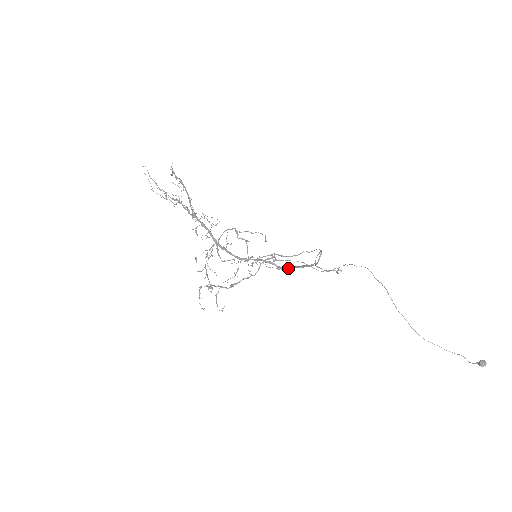
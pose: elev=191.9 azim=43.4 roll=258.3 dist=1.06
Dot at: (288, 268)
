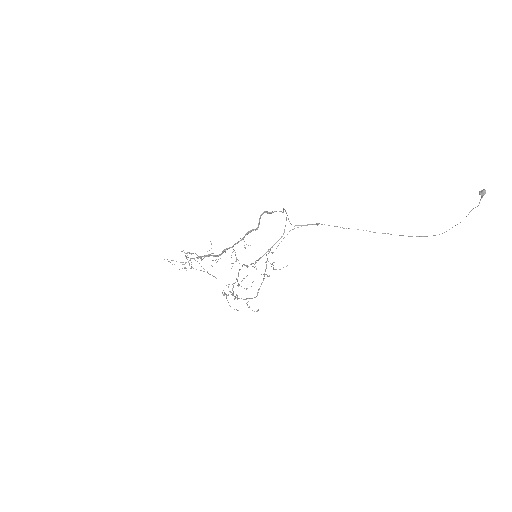
Dot at: (259, 221)
